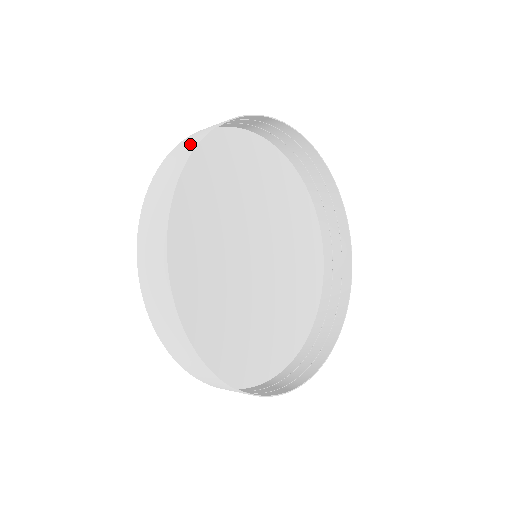
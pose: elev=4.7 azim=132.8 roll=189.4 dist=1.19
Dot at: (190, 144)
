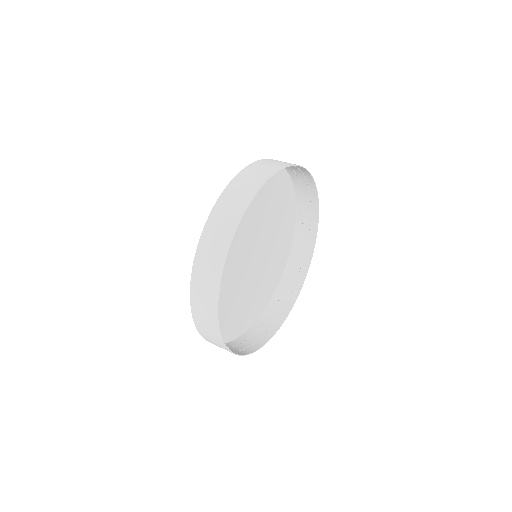
Dot at: (217, 252)
